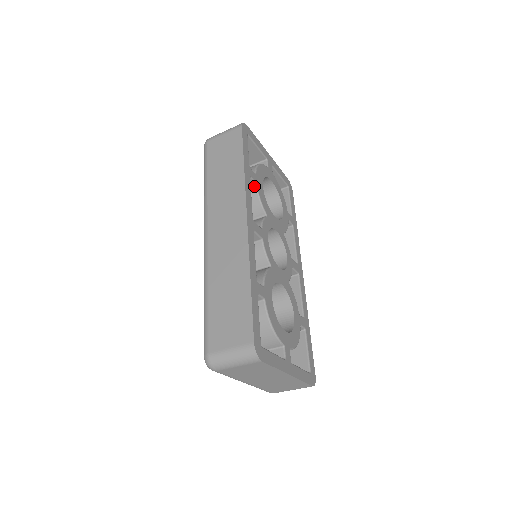
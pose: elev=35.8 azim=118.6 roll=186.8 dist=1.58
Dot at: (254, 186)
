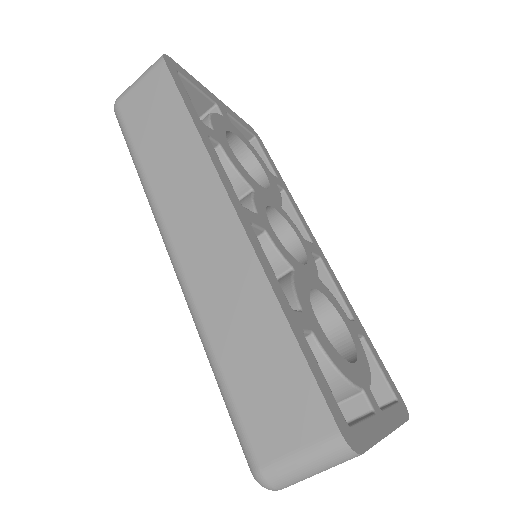
Dot at: (218, 150)
